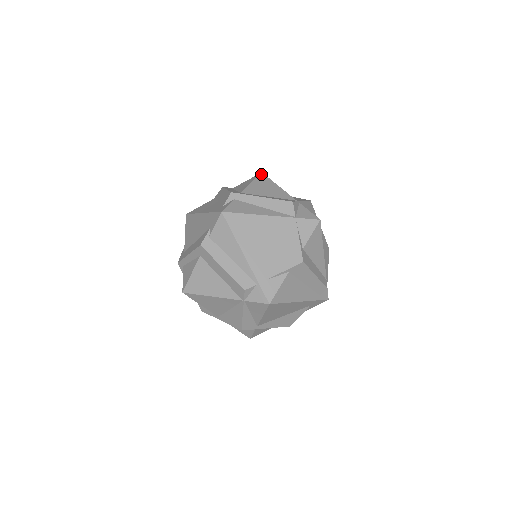
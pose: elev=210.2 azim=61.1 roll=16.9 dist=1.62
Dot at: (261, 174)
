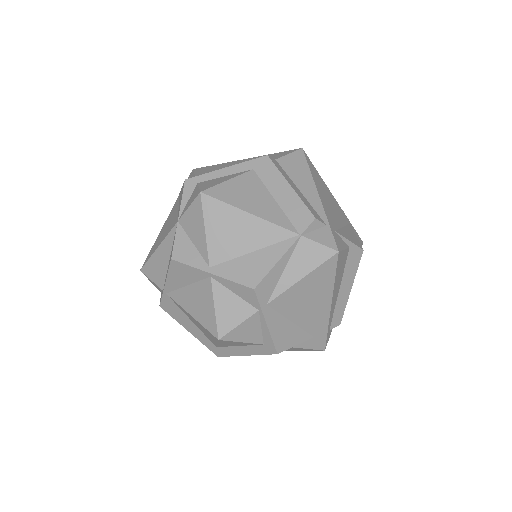
Dot at: occluded
